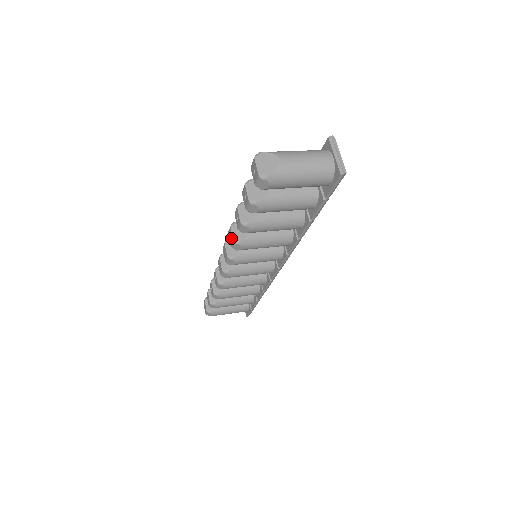
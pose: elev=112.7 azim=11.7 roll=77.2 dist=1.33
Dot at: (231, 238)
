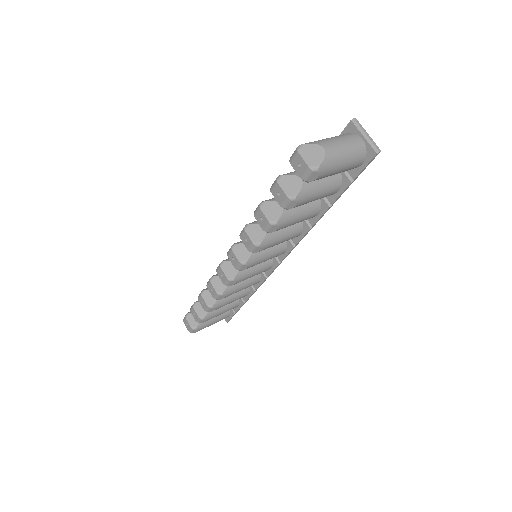
Dot at: (248, 242)
